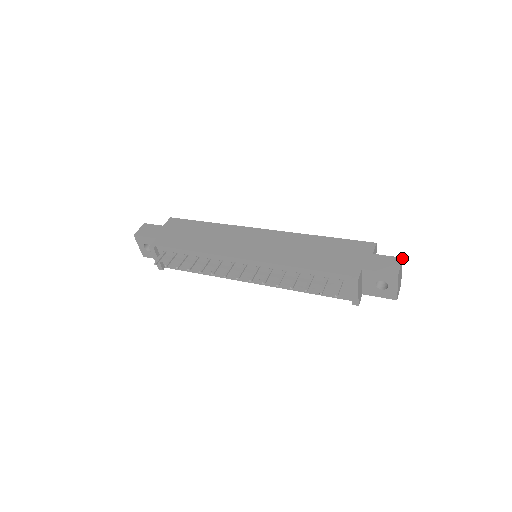
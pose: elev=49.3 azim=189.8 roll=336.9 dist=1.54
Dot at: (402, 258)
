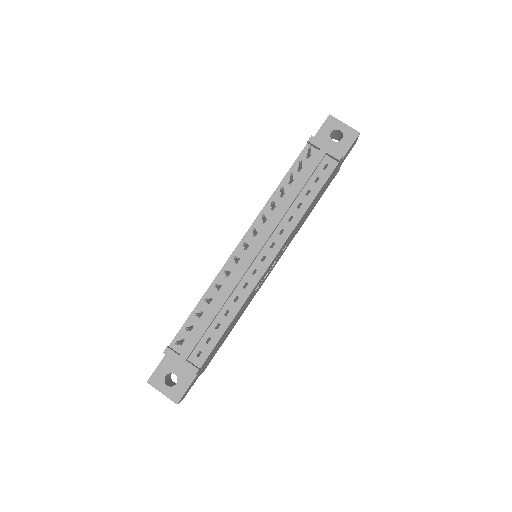
Dot at: occluded
